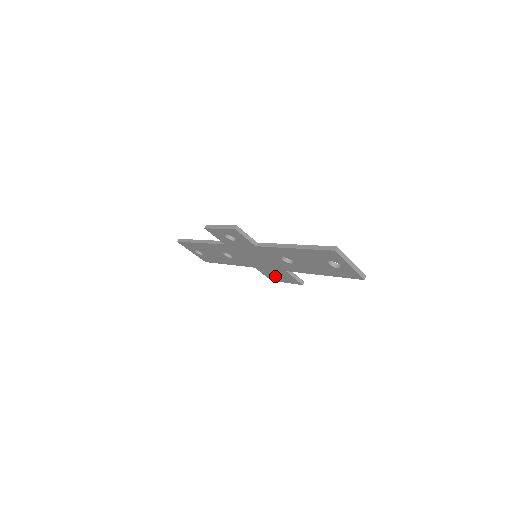
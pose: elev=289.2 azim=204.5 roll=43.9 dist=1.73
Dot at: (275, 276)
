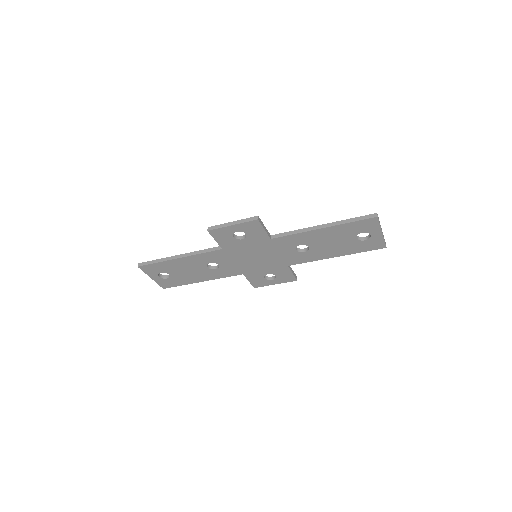
Dot at: (265, 279)
